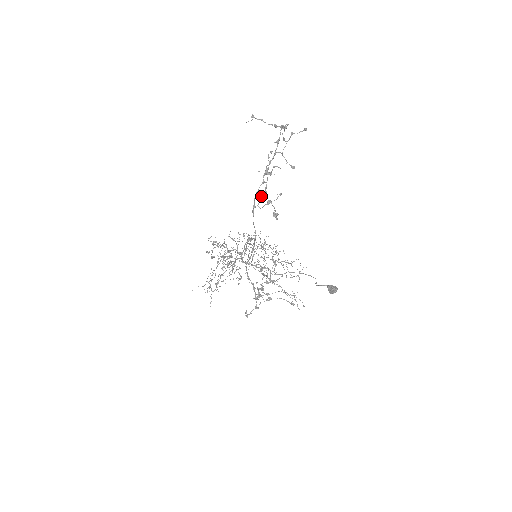
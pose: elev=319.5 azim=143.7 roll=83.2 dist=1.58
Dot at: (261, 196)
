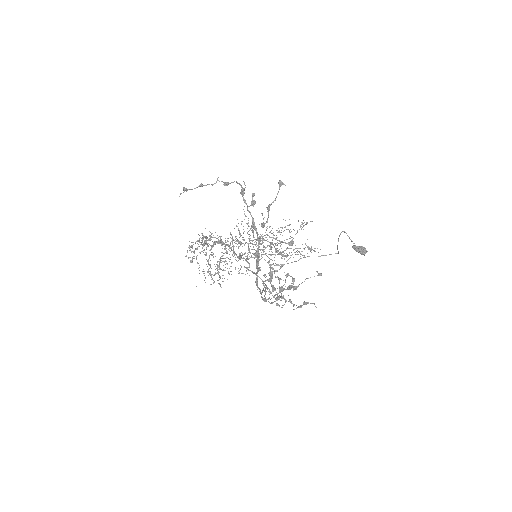
Dot at: occluded
